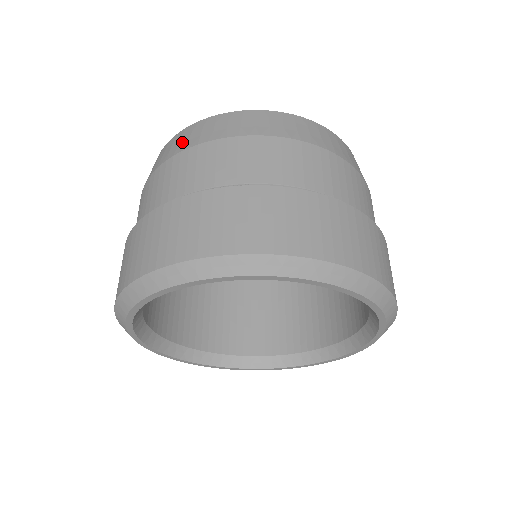
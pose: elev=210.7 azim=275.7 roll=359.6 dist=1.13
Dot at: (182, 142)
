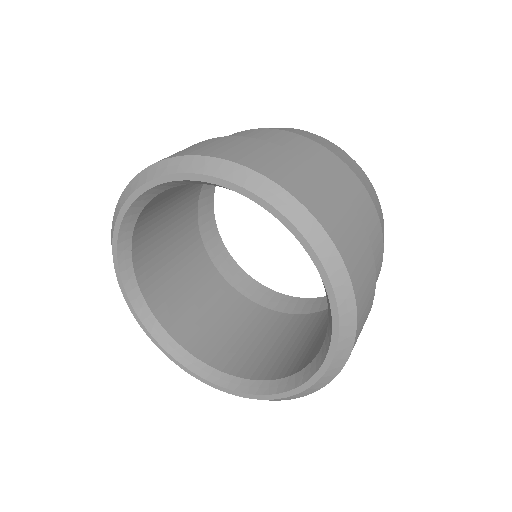
Dot at: (286, 129)
